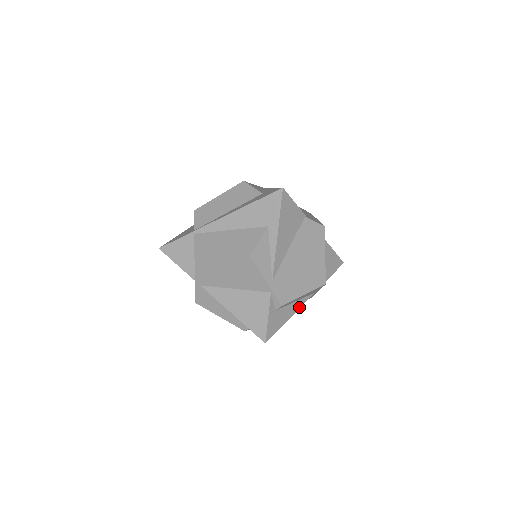
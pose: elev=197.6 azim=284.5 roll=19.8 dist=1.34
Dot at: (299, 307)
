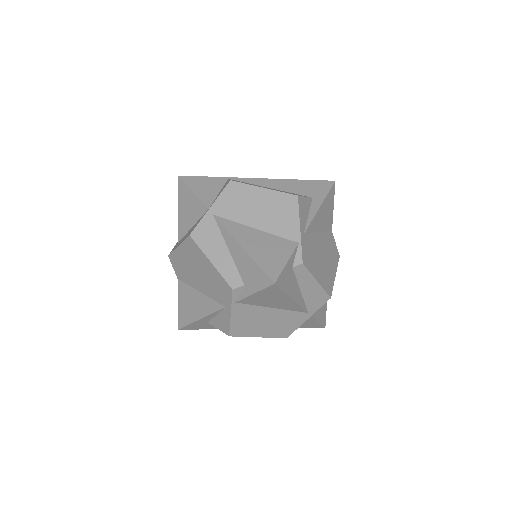
Dot at: (298, 303)
